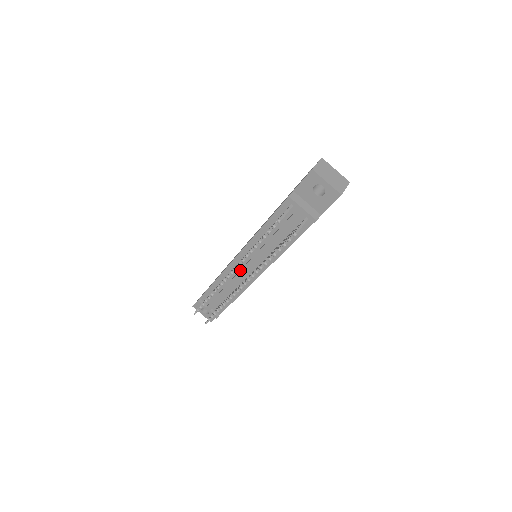
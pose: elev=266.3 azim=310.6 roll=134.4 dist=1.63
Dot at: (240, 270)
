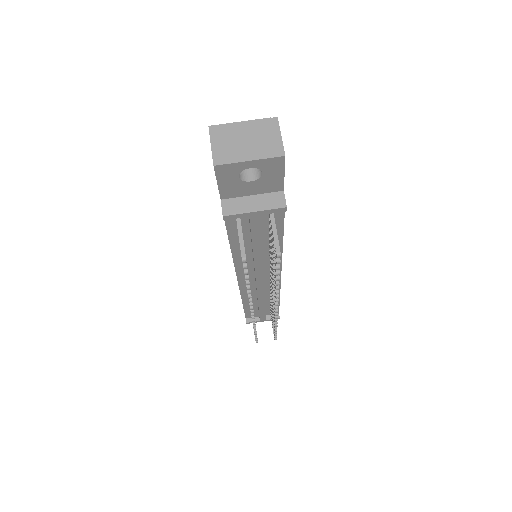
Dot at: (256, 288)
